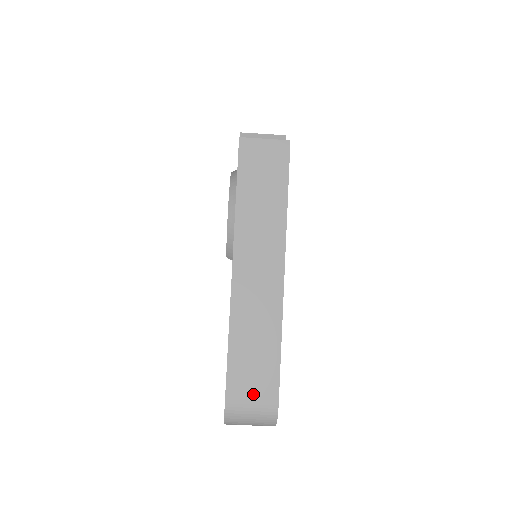
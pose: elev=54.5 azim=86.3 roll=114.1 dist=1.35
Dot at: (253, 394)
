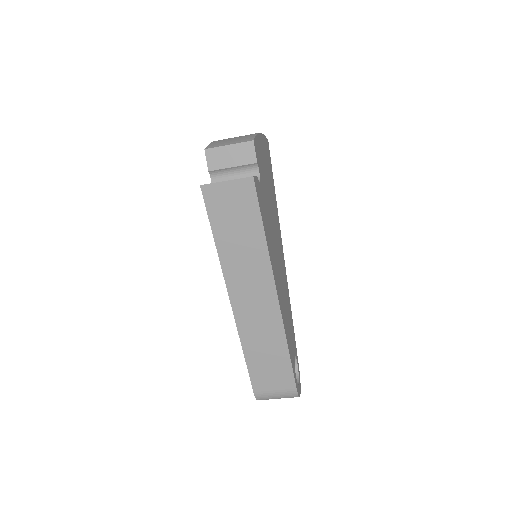
Dot at: (274, 386)
